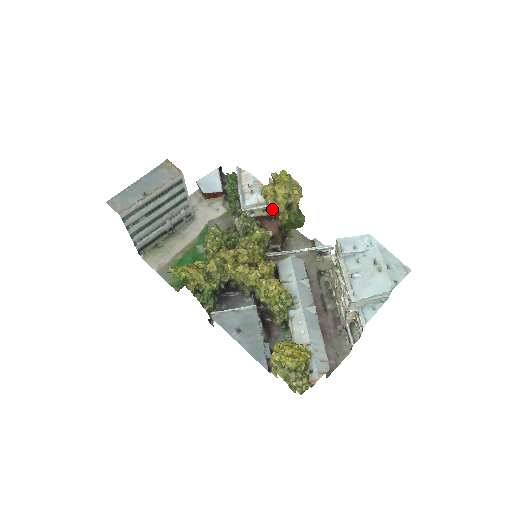
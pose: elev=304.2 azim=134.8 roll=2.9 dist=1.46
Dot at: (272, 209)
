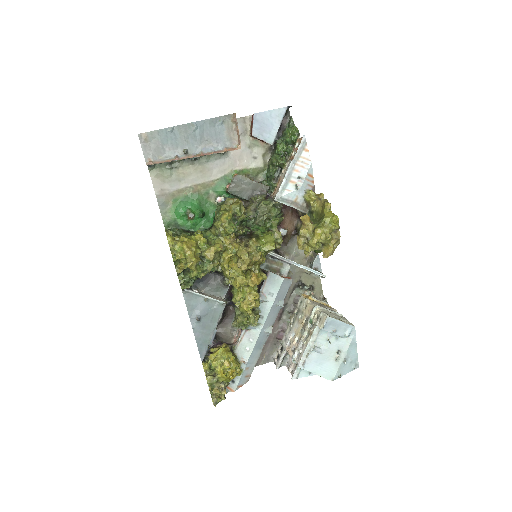
Dot at: (299, 244)
